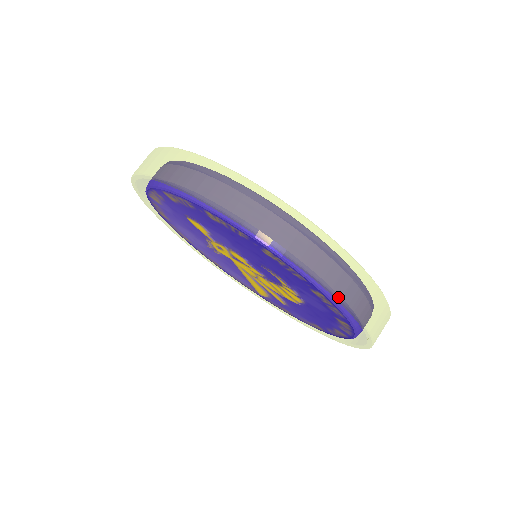
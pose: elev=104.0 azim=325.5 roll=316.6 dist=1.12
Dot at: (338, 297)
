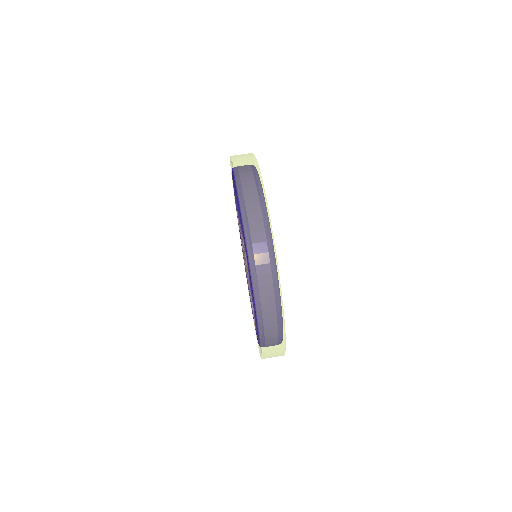
Dot at: (237, 186)
